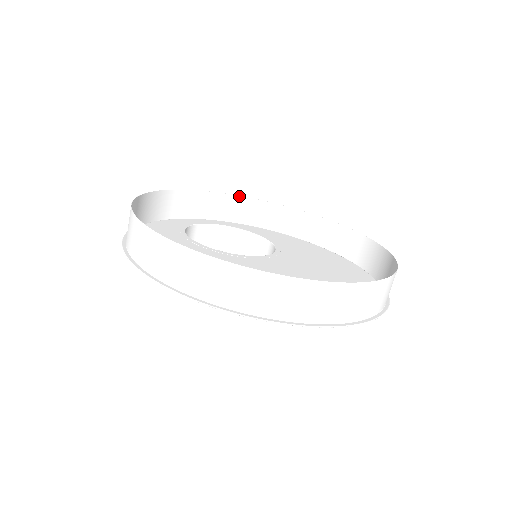
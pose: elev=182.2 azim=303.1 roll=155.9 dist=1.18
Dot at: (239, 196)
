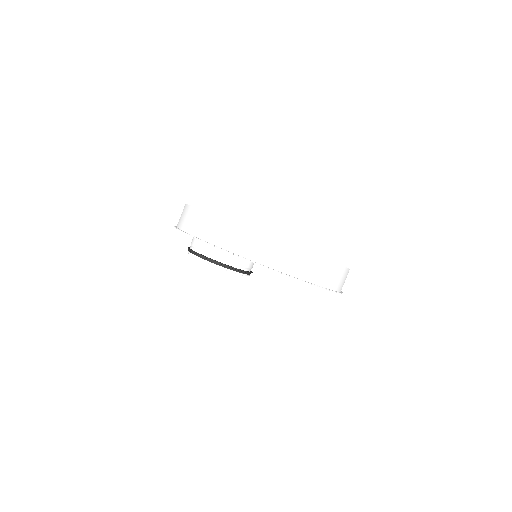
Dot at: occluded
